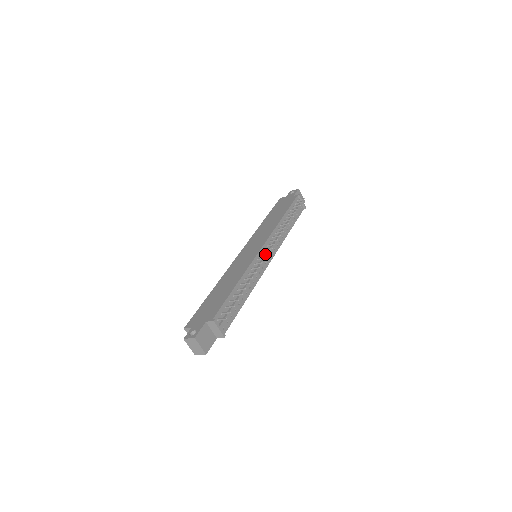
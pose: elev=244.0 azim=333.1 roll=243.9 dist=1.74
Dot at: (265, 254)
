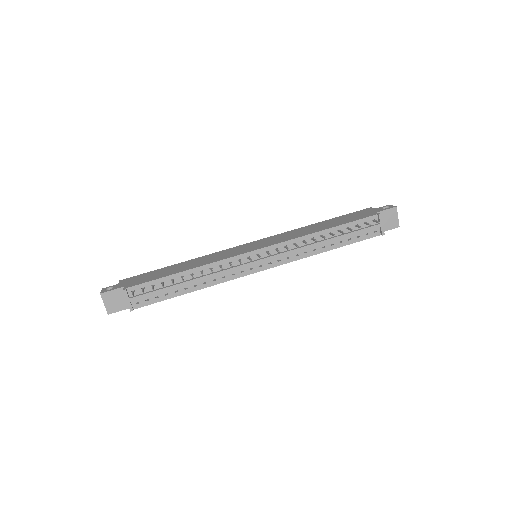
Dot at: (249, 259)
